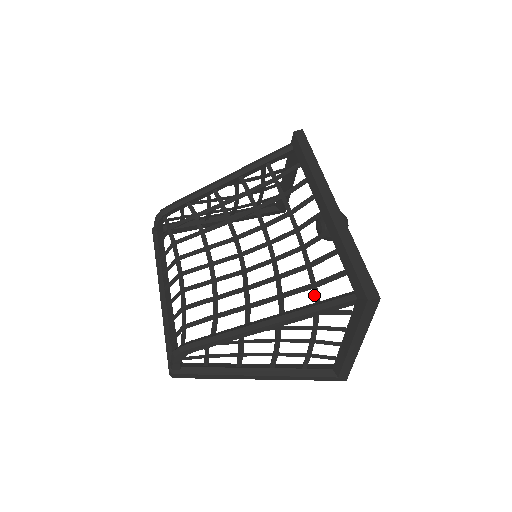
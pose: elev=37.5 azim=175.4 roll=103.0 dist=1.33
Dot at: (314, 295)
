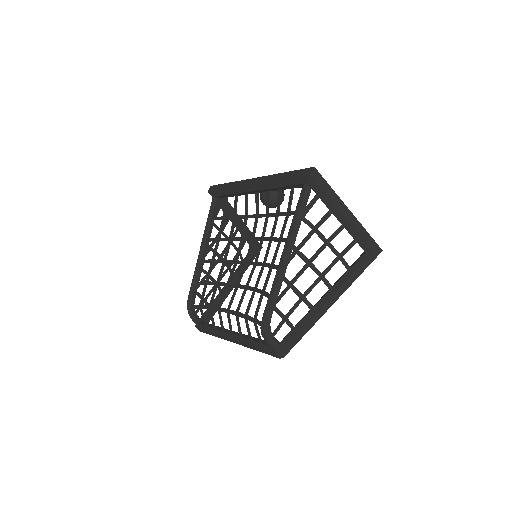
Dot at: (291, 214)
